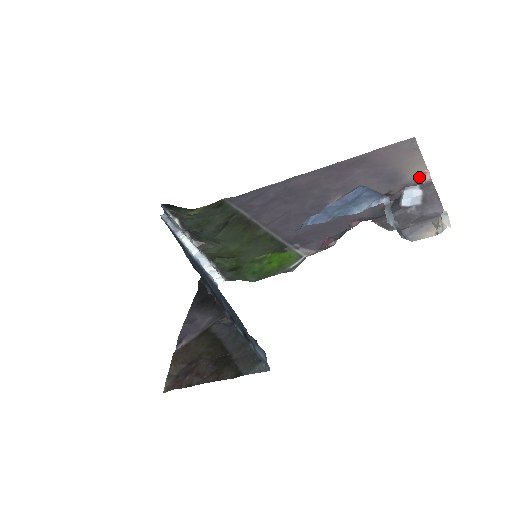
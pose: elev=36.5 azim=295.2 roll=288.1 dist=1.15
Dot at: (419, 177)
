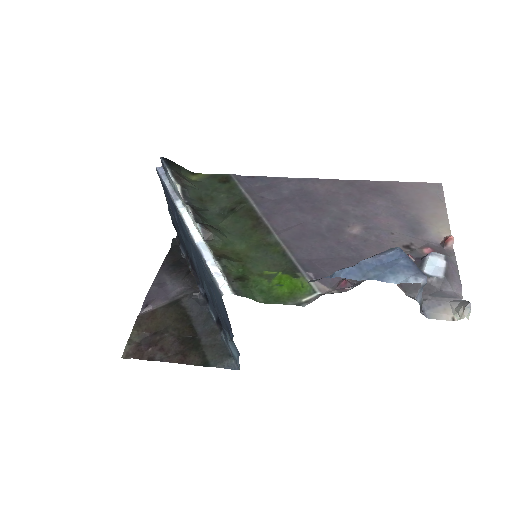
Dot at: (442, 238)
